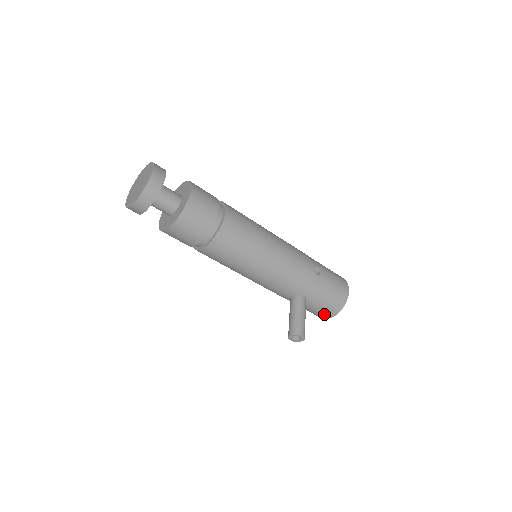
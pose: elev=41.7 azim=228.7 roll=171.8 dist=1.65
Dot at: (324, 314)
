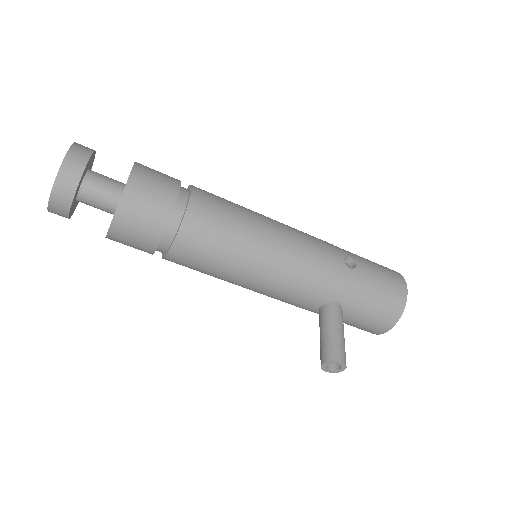
Dot at: (376, 327)
